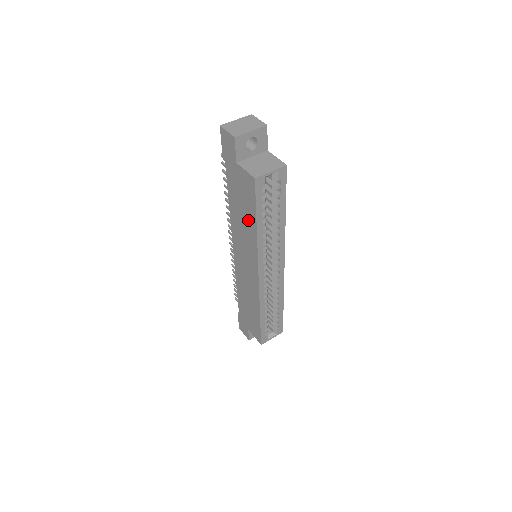
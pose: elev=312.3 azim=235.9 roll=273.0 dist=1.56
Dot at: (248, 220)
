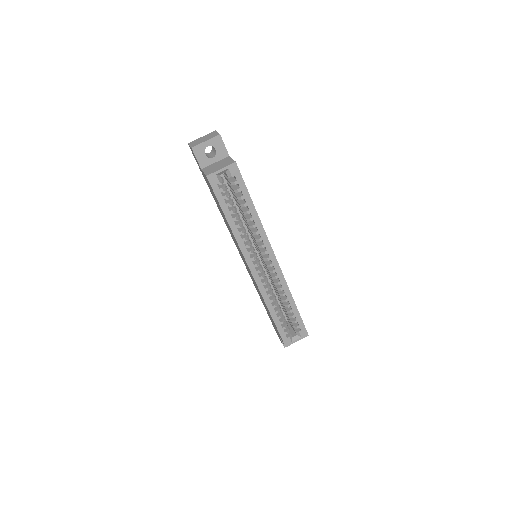
Dot at: occluded
